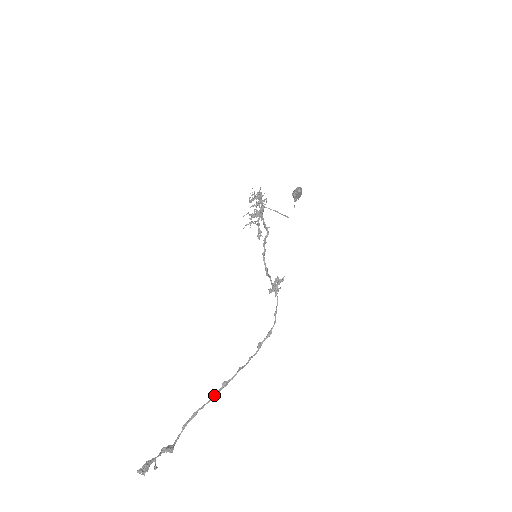
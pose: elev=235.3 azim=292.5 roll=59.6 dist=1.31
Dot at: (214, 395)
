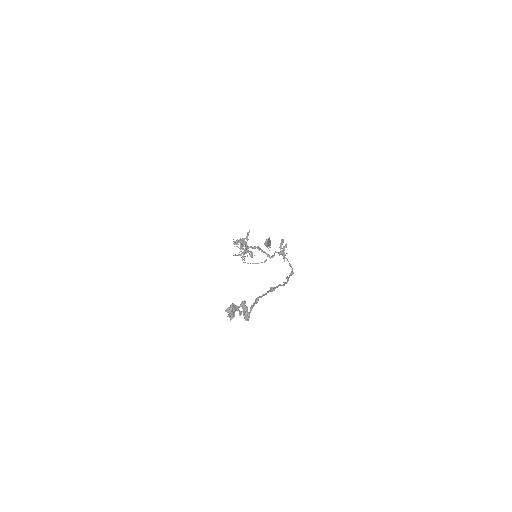
Dot at: (267, 292)
